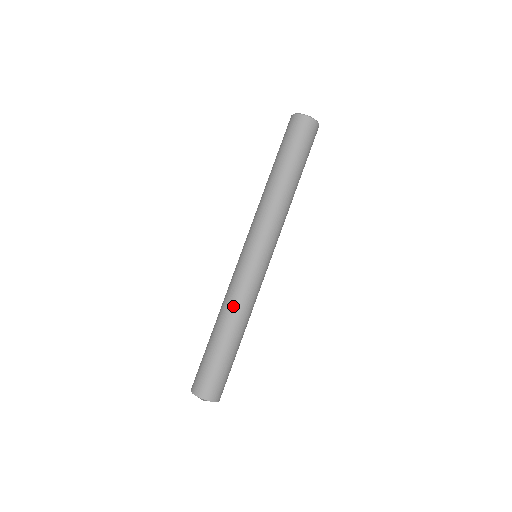
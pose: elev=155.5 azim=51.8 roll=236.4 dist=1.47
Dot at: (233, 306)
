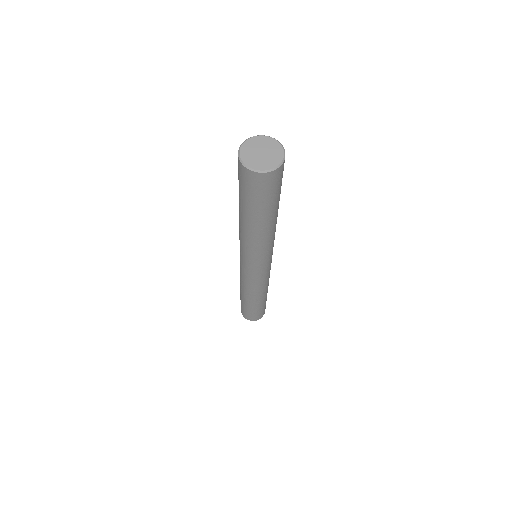
Dot at: (247, 291)
